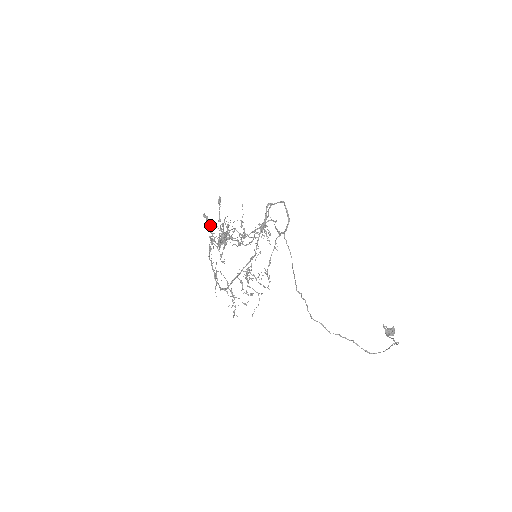
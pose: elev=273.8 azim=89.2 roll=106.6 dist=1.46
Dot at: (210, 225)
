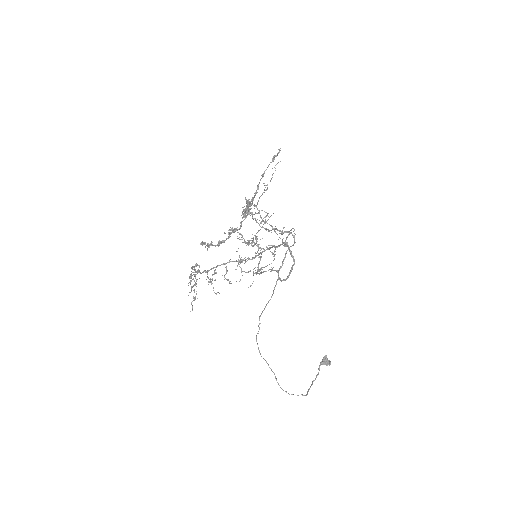
Dot at: (207, 246)
